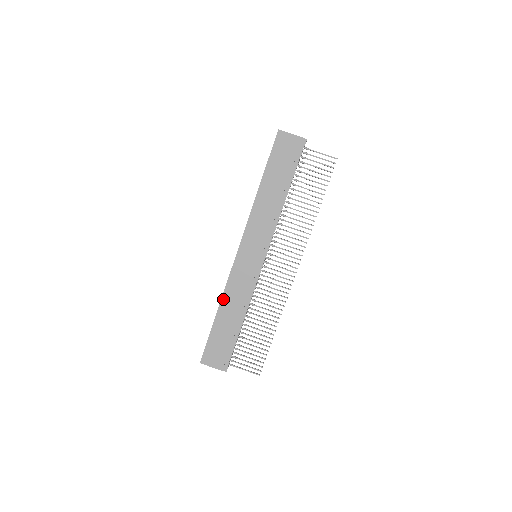
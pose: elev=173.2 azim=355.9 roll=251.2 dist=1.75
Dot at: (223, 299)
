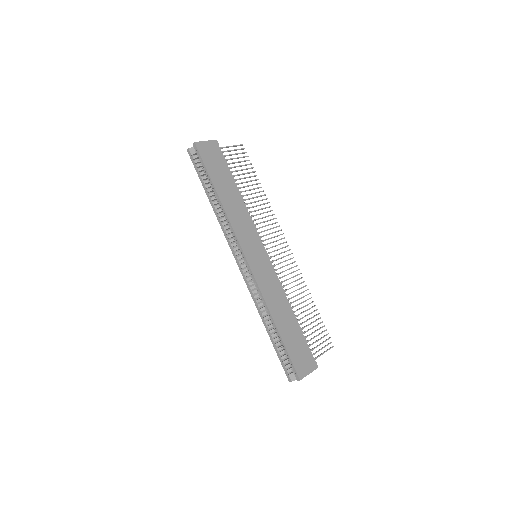
Dot at: (270, 308)
